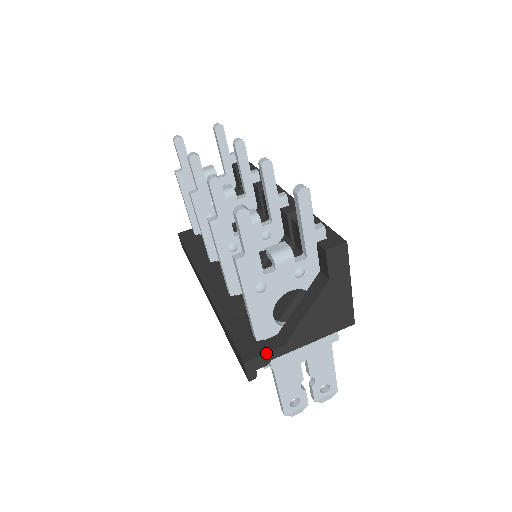
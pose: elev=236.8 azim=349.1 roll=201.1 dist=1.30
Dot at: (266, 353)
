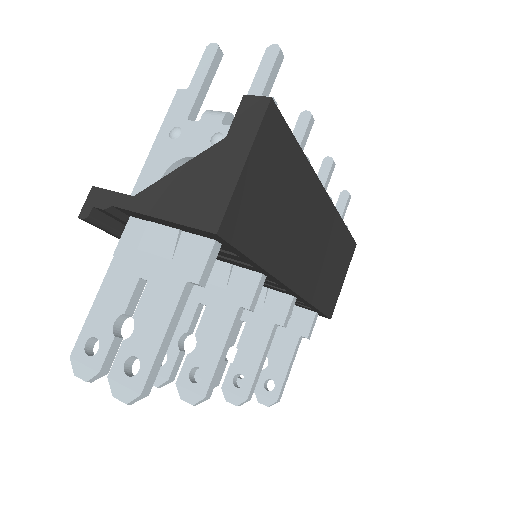
Dot at: occluded
